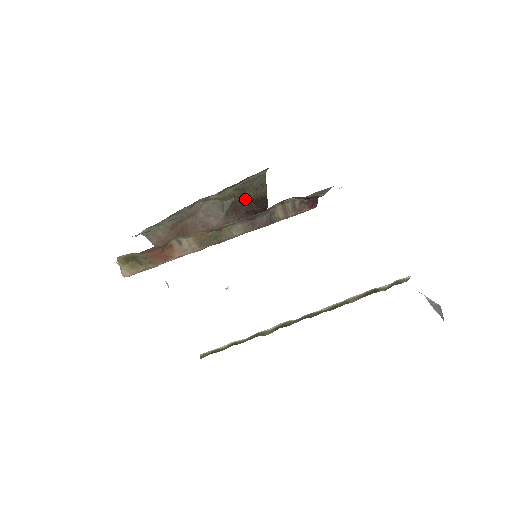
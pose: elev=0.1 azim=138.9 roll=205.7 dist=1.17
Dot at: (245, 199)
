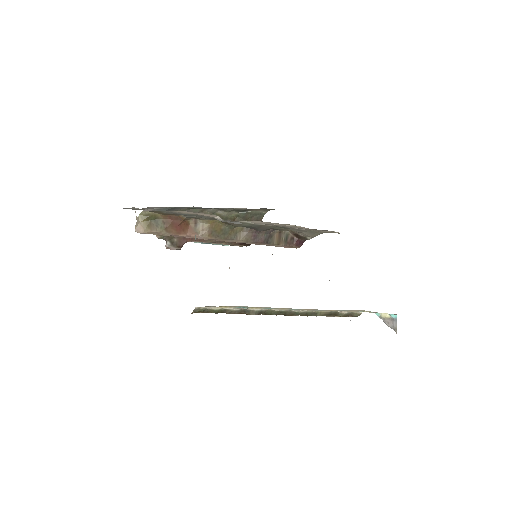
Dot at: occluded
